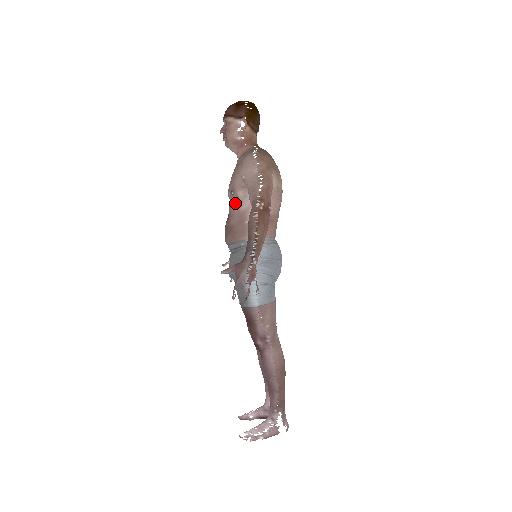
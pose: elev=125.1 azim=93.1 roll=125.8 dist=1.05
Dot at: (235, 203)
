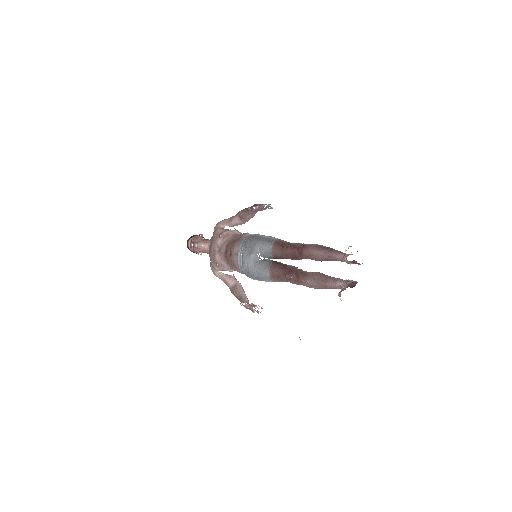
Dot at: (225, 237)
